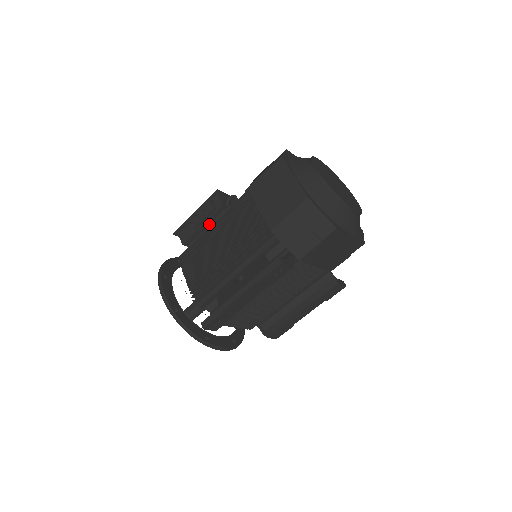
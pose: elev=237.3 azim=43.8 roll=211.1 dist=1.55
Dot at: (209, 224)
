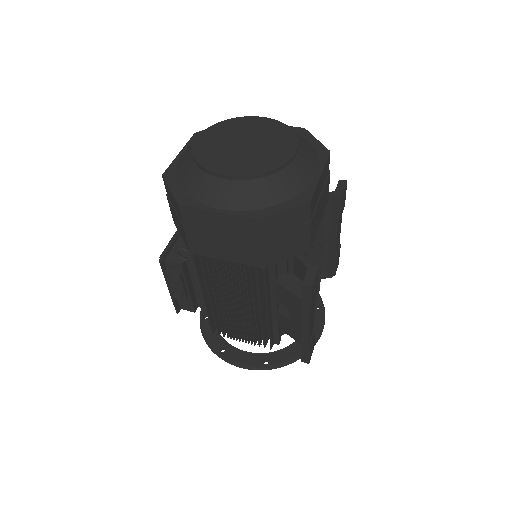
Dot at: (190, 281)
